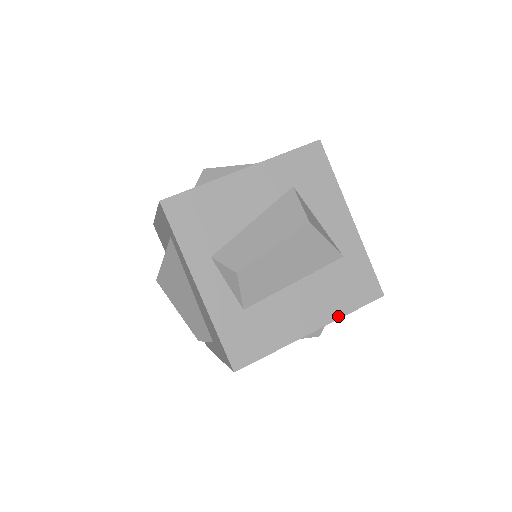
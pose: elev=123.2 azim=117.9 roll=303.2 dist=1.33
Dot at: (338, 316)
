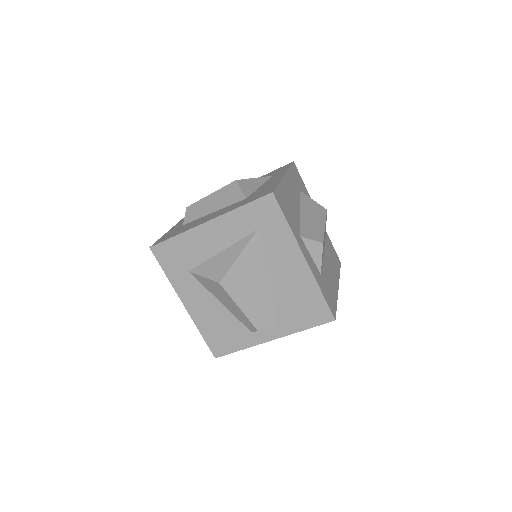
Dot at: (339, 276)
